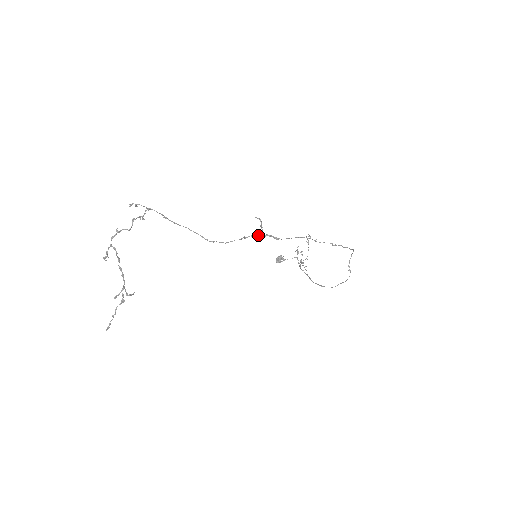
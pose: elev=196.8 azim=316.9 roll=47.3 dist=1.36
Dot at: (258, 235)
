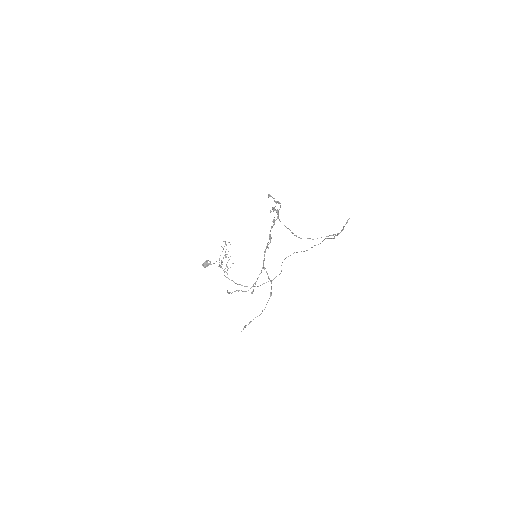
Dot at: (339, 233)
